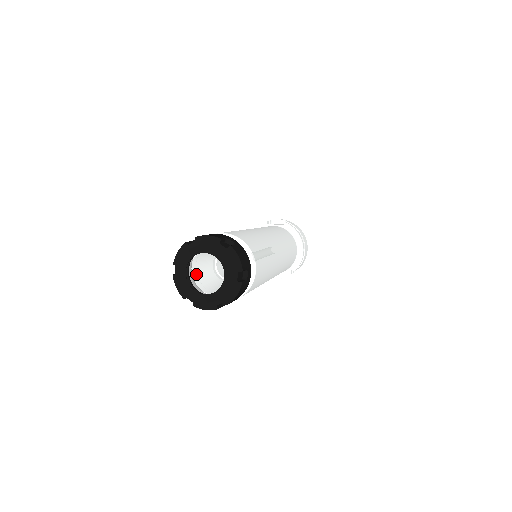
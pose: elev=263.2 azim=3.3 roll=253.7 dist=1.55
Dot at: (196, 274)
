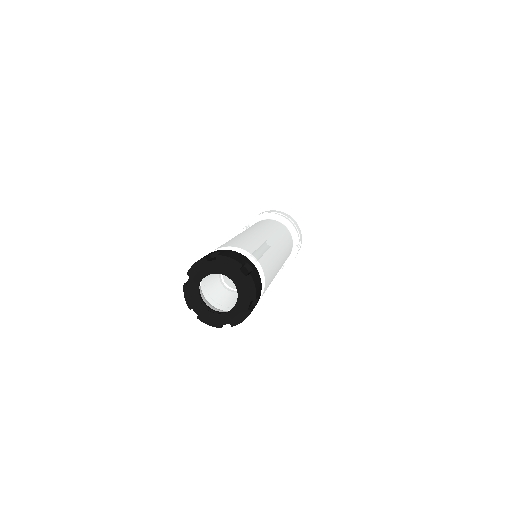
Dot at: (215, 303)
